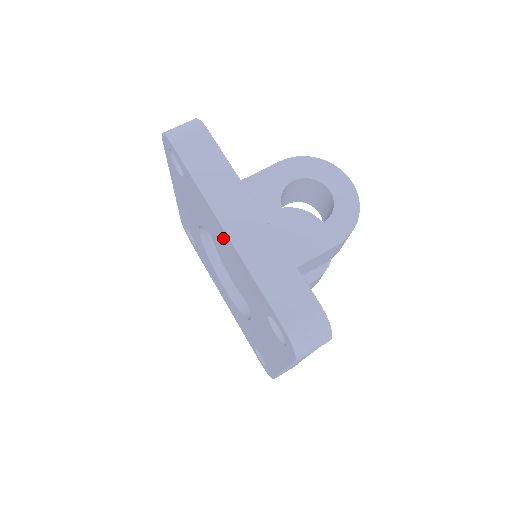
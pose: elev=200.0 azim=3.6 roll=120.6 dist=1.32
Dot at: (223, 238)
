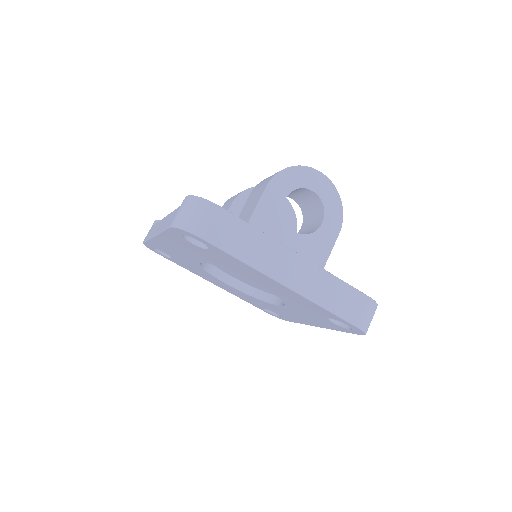
Dot at: (275, 286)
